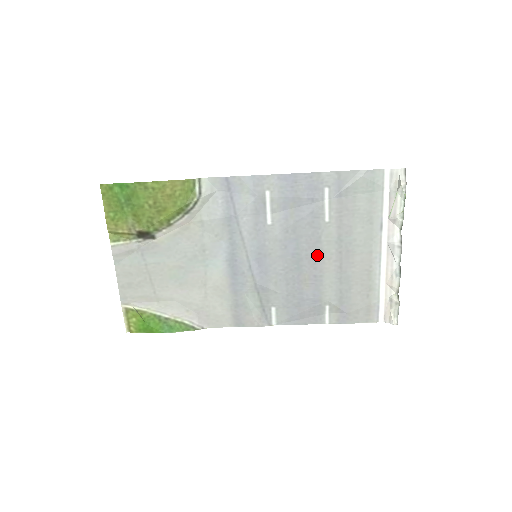
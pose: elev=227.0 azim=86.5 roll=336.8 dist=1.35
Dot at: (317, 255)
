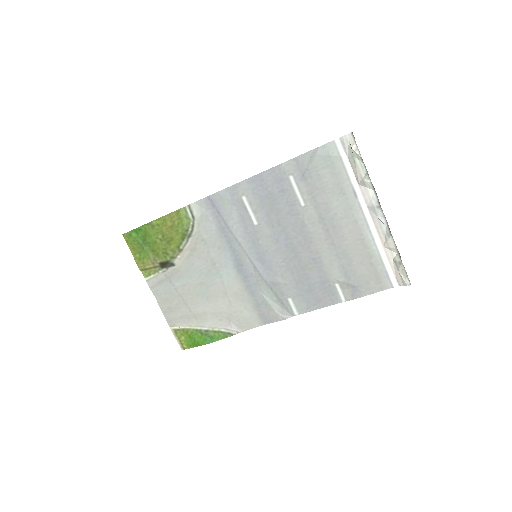
Dot at: (307, 239)
